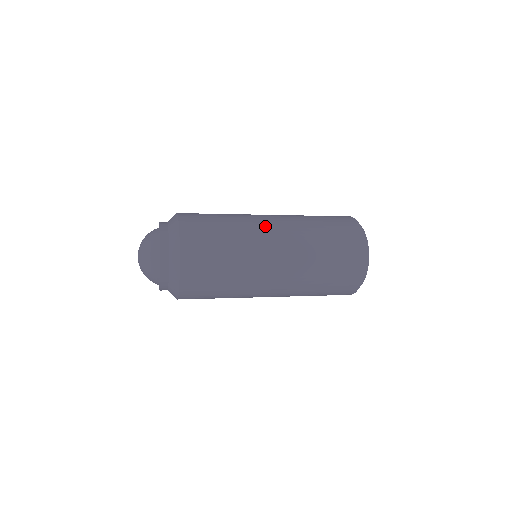
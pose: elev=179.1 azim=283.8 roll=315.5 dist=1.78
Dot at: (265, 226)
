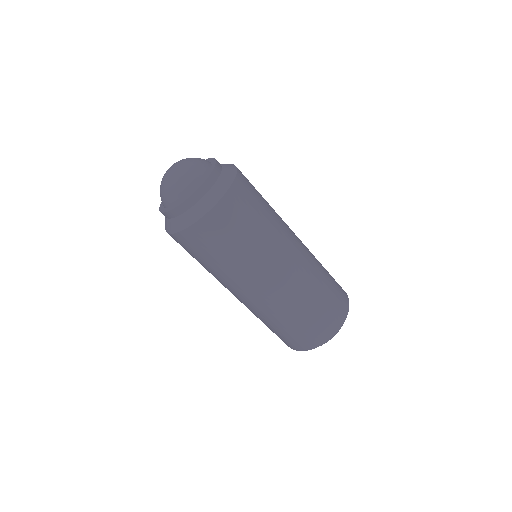
Dot at: occluded
